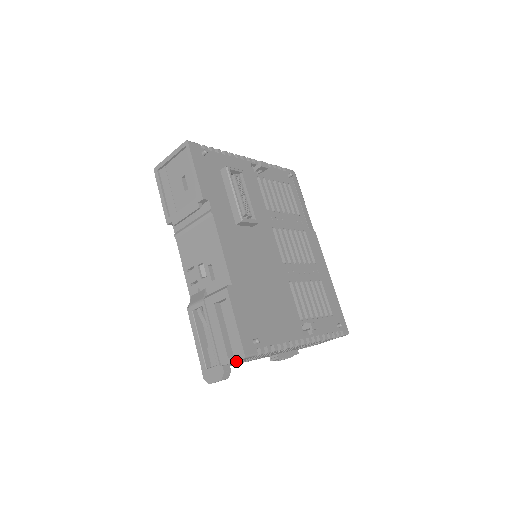
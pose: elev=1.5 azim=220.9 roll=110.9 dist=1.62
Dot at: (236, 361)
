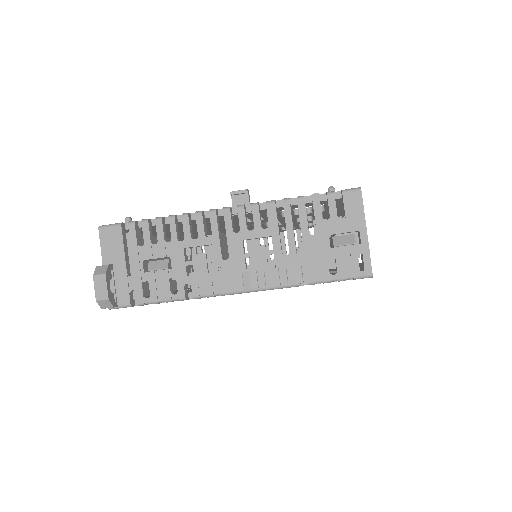
Dot at: (105, 247)
